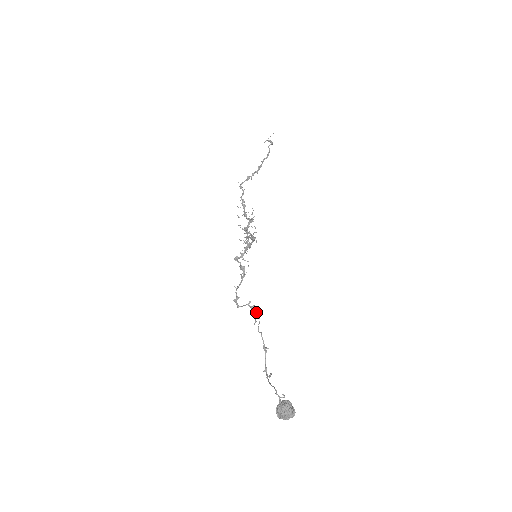
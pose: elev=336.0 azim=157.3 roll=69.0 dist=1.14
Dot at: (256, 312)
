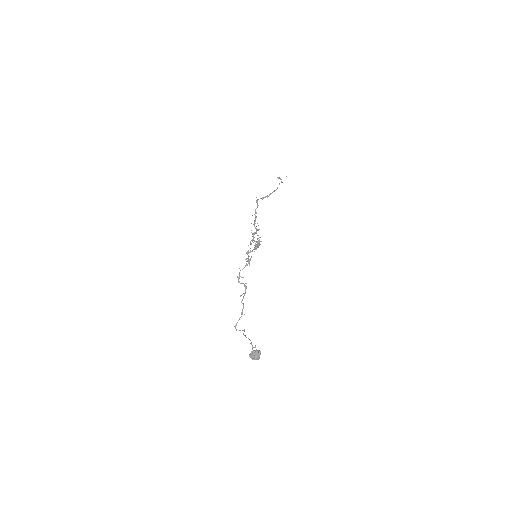
Dot at: (245, 290)
